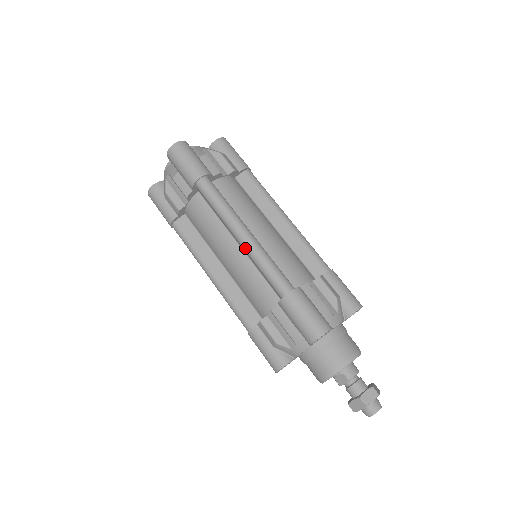
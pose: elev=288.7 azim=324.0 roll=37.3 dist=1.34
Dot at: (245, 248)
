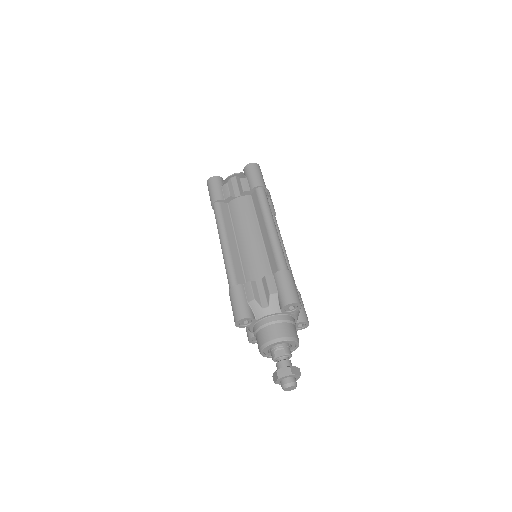
Dot at: (271, 234)
